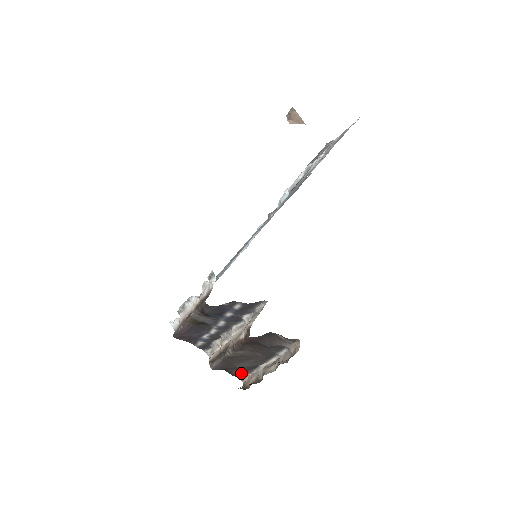
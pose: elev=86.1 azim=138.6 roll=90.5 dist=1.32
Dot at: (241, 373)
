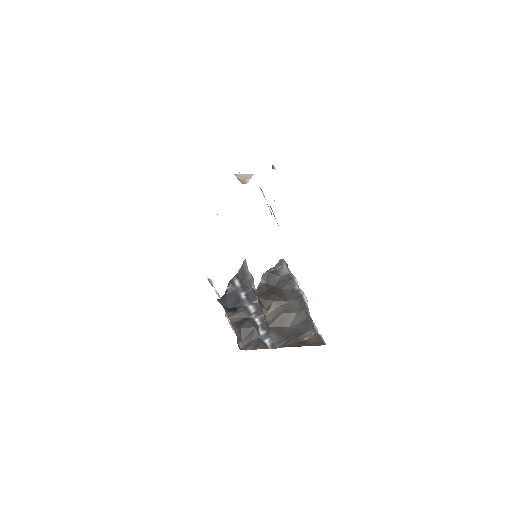
Dot at: (311, 336)
